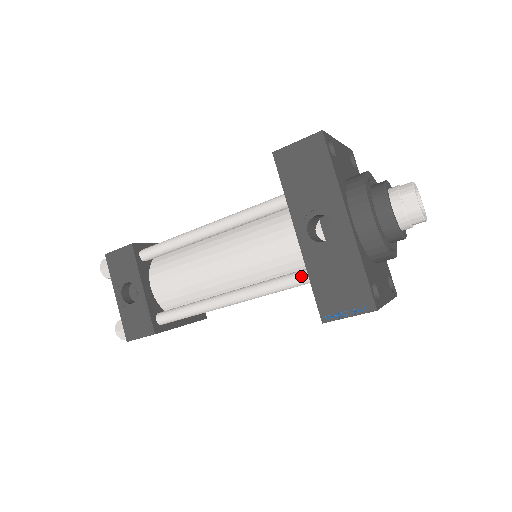
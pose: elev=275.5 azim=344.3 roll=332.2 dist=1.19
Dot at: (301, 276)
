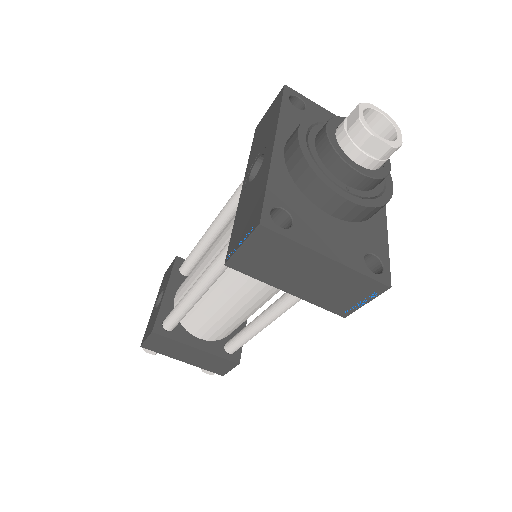
Dot at: occluded
